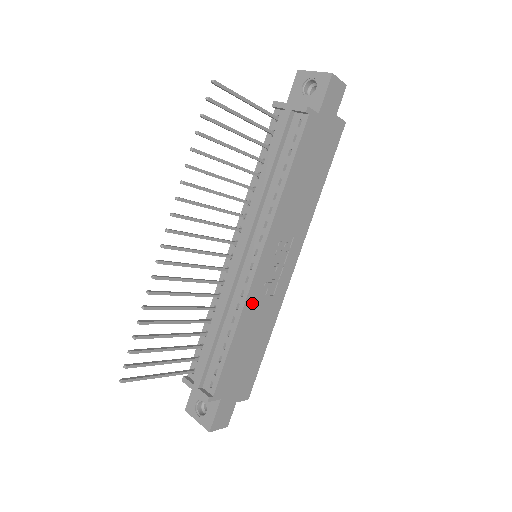
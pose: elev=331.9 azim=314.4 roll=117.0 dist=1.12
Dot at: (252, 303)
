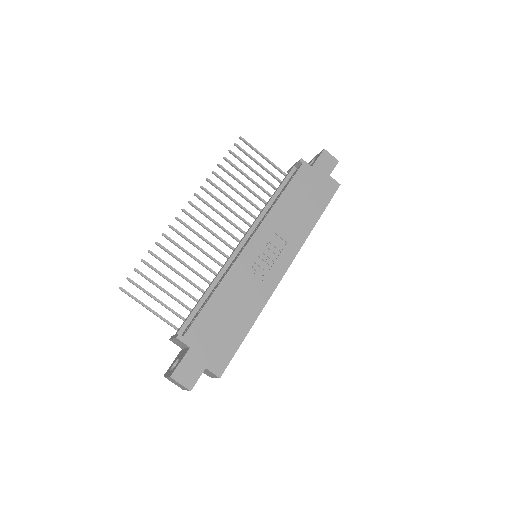
Dot at: (238, 273)
